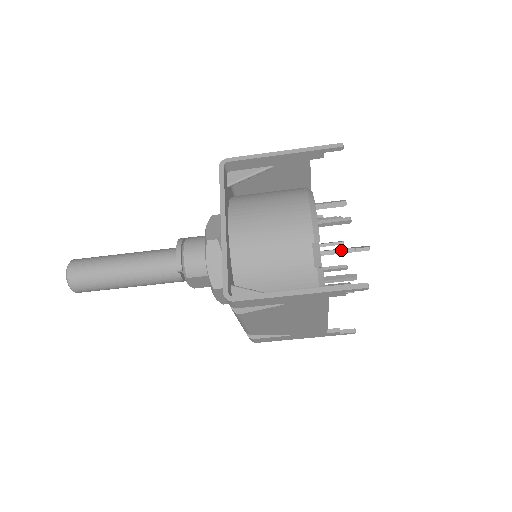
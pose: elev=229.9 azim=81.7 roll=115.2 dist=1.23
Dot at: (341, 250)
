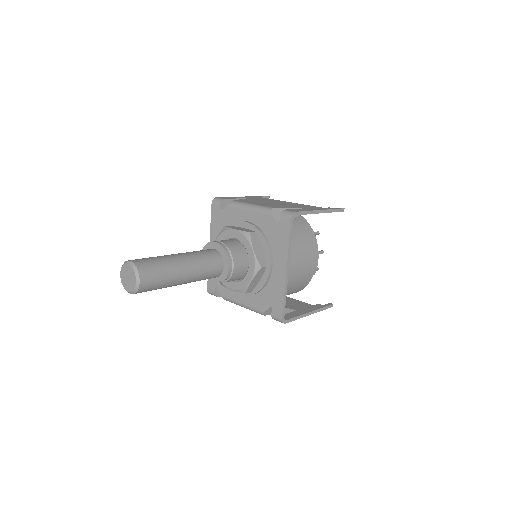
Dot at: occluded
